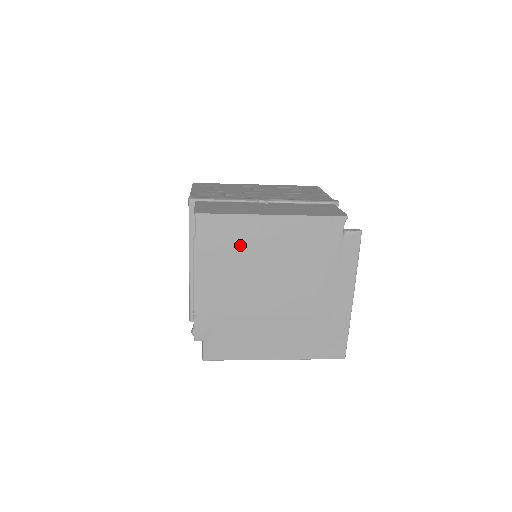
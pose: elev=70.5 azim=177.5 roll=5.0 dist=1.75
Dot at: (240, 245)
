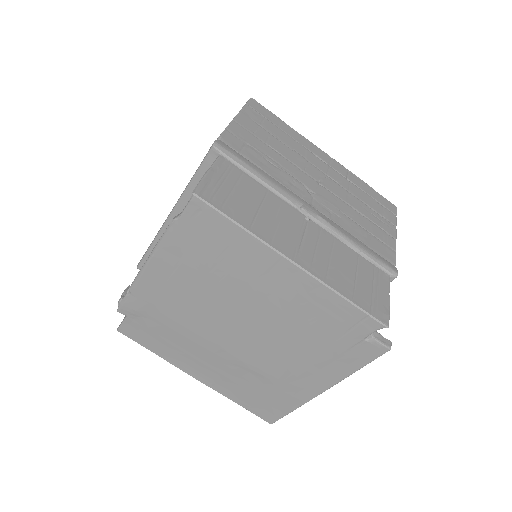
Dot at: (230, 264)
